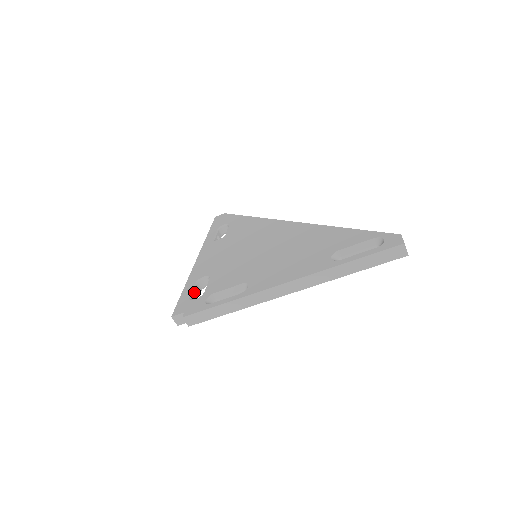
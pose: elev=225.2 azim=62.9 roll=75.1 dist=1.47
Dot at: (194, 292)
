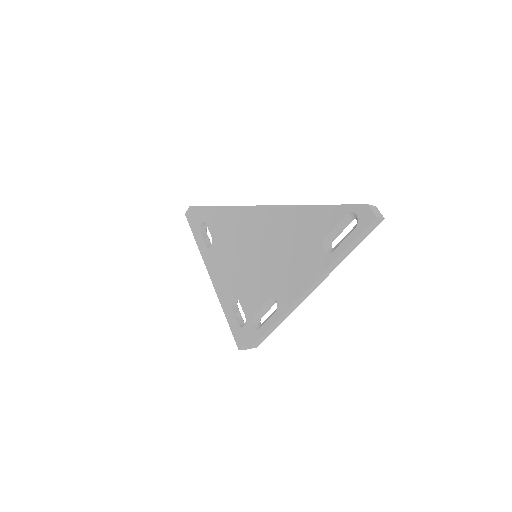
Dot at: (235, 314)
